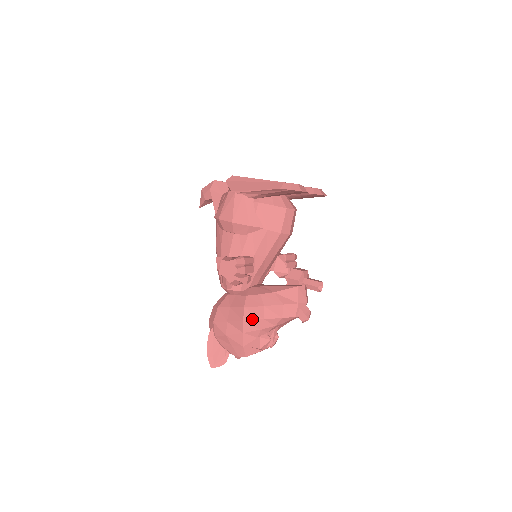
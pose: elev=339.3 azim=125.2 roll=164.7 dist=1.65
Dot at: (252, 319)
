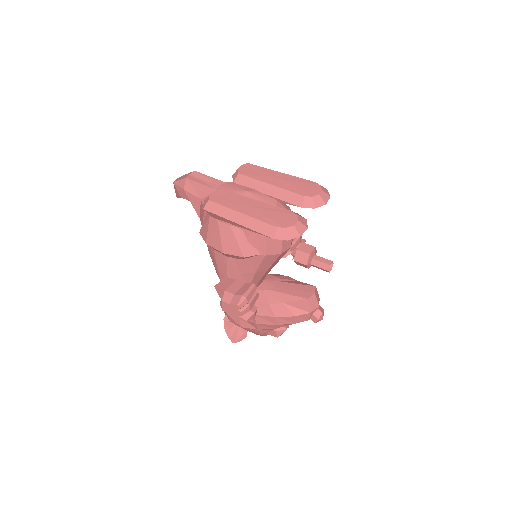
Dot at: (265, 324)
